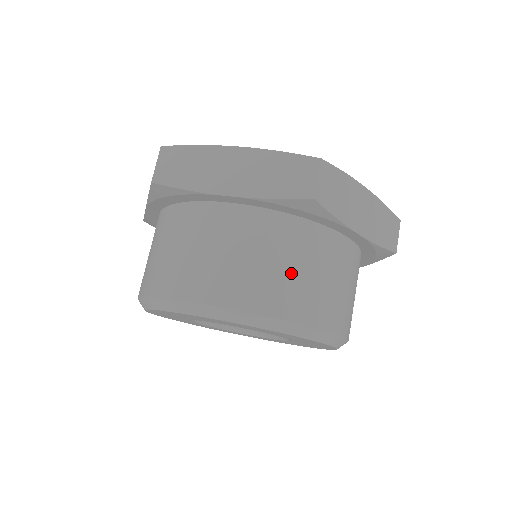
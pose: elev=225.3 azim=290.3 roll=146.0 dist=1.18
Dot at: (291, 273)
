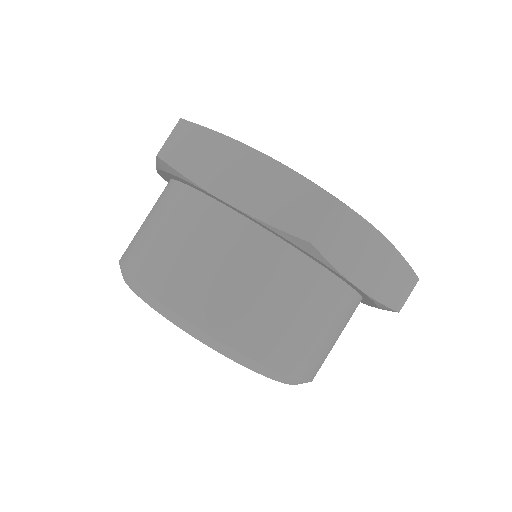
Dot at: occluded
